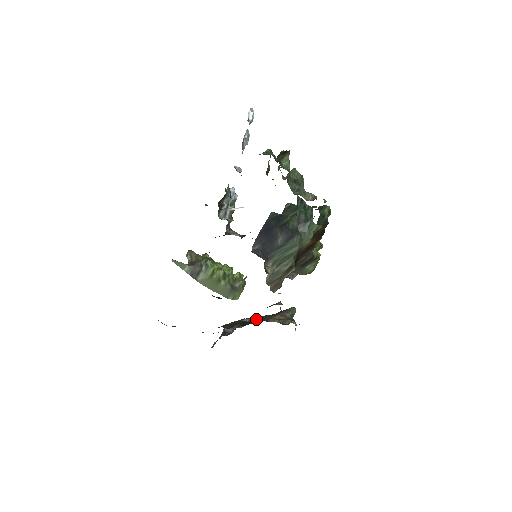
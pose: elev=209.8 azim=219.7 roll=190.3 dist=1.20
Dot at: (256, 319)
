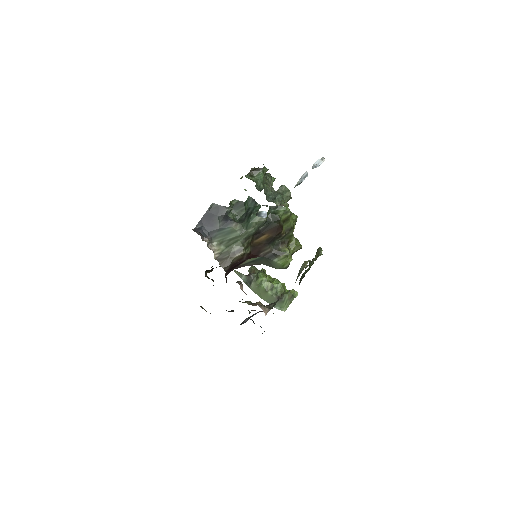
Dot at: occluded
